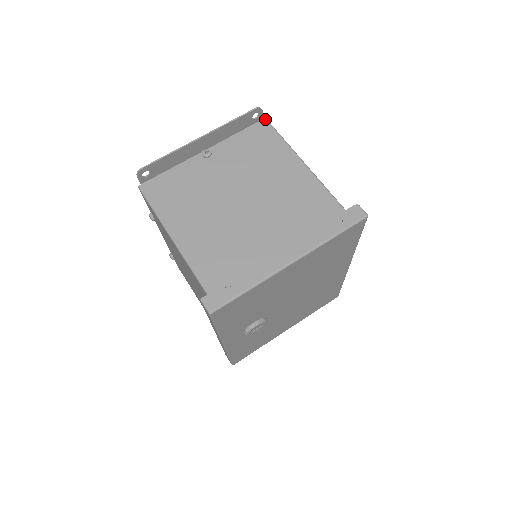
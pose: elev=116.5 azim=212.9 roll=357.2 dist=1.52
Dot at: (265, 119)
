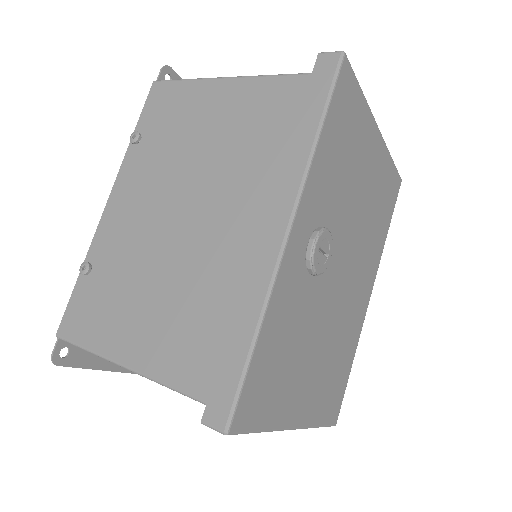
Dot at: occluded
